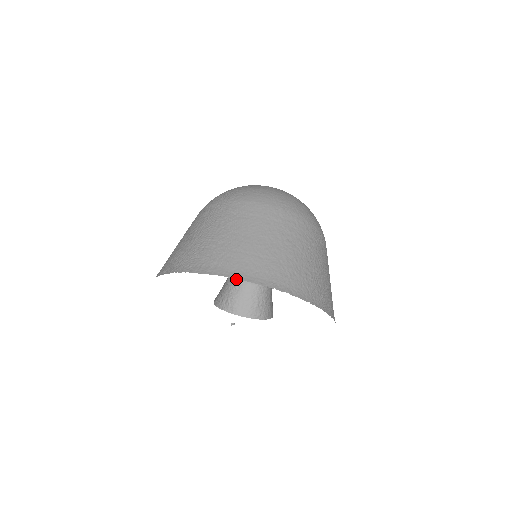
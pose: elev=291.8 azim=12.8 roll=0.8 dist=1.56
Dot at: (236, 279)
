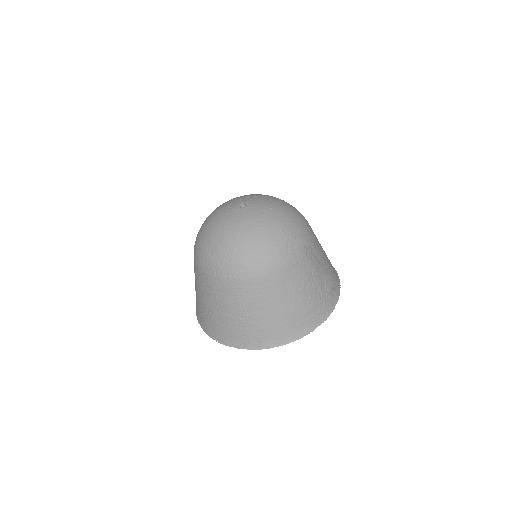
Dot at: occluded
